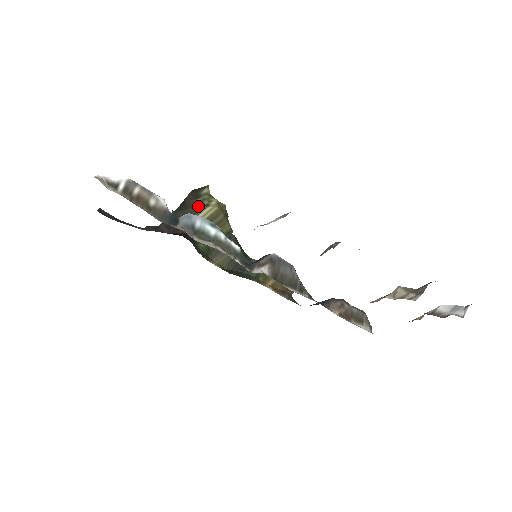
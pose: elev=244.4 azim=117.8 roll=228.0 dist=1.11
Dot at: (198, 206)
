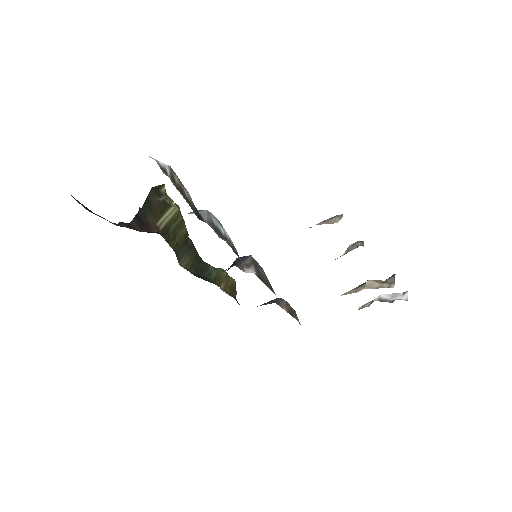
Dot at: (164, 205)
